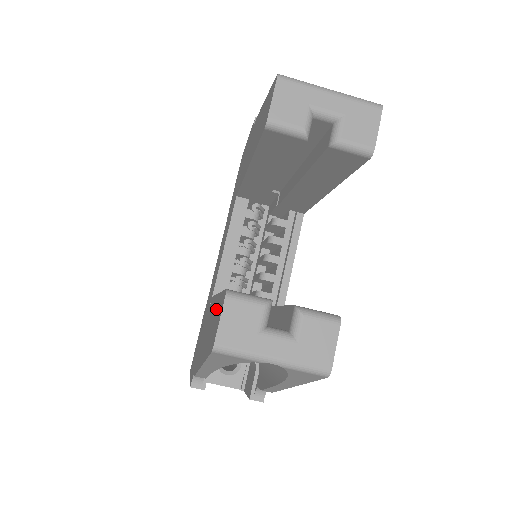
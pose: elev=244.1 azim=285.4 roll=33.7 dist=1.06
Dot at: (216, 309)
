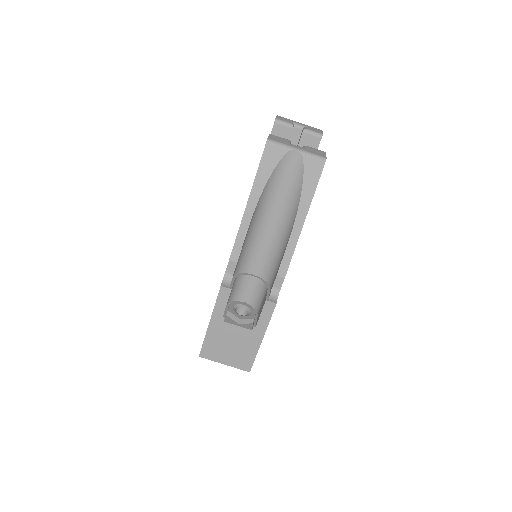
Dot at: occluded
